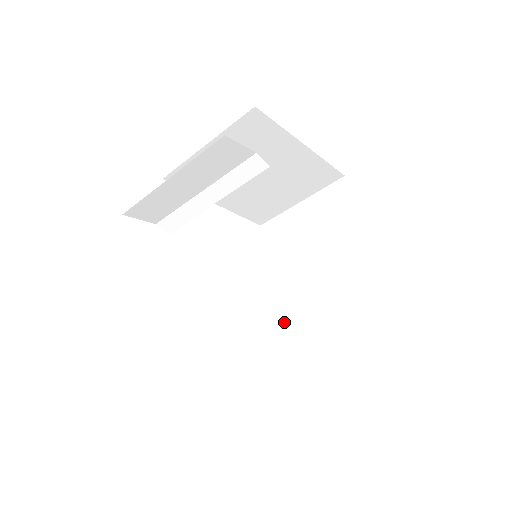
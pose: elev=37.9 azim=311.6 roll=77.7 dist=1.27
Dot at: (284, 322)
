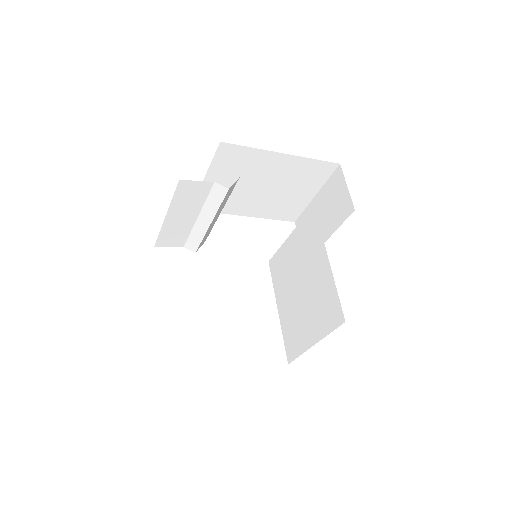
Dot at: (295, 305)
